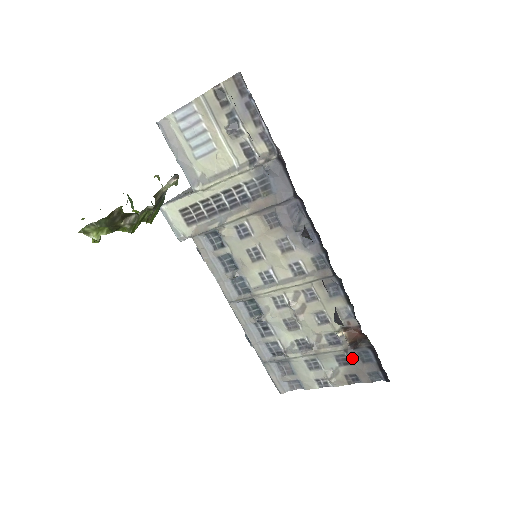
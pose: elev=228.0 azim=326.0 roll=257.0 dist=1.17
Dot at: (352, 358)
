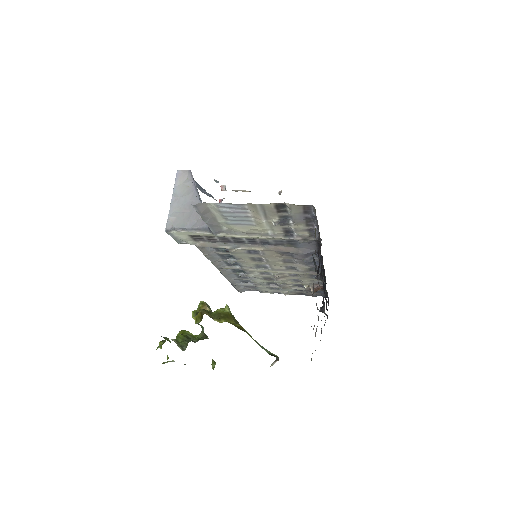
Dot at: occluded
